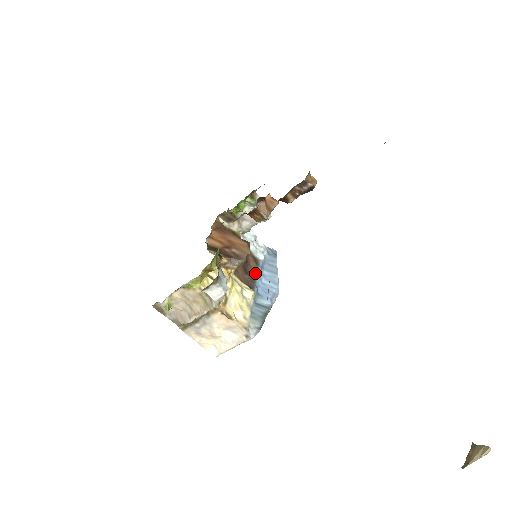
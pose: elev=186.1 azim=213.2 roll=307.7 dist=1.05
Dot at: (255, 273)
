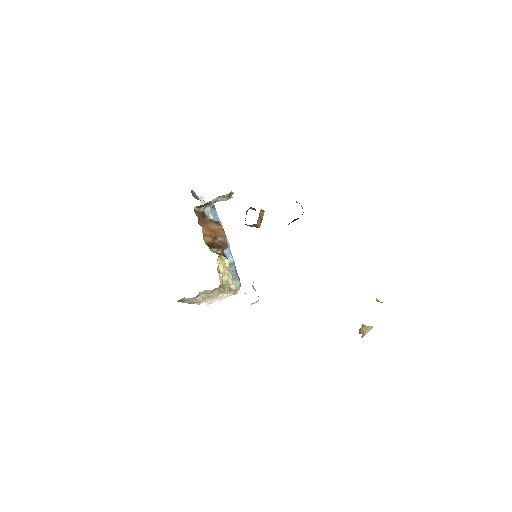
Dot at: occluded
